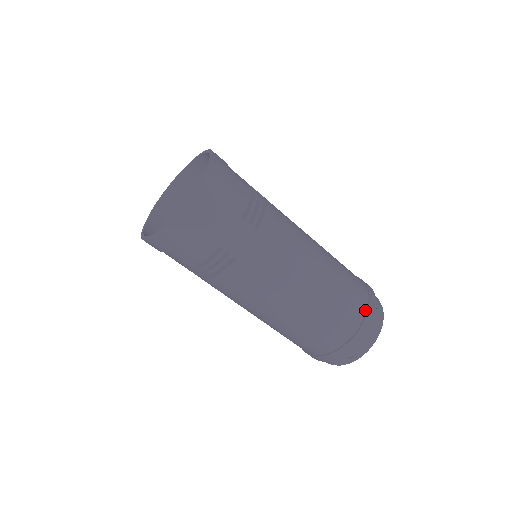
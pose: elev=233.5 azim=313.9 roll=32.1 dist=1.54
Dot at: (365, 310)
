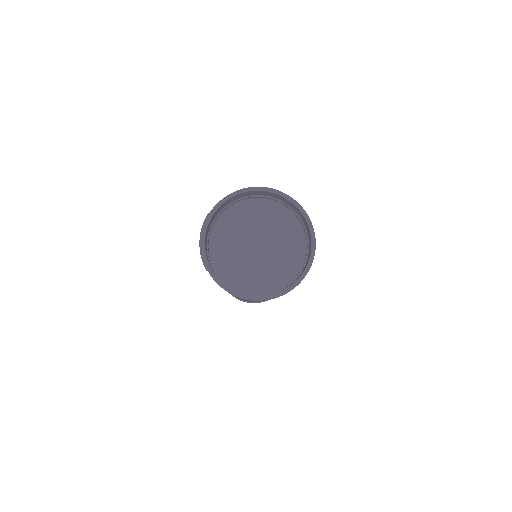
Dot at: occluded
